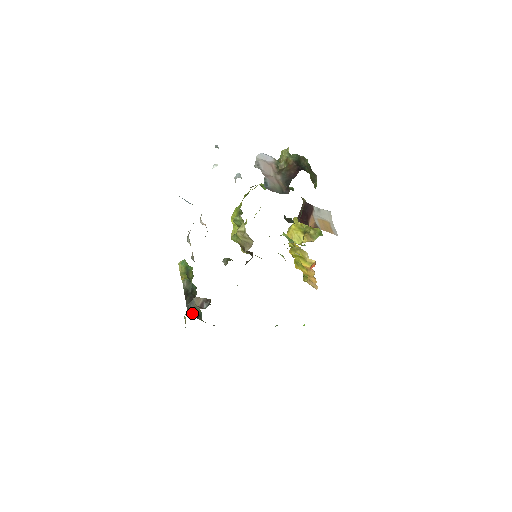
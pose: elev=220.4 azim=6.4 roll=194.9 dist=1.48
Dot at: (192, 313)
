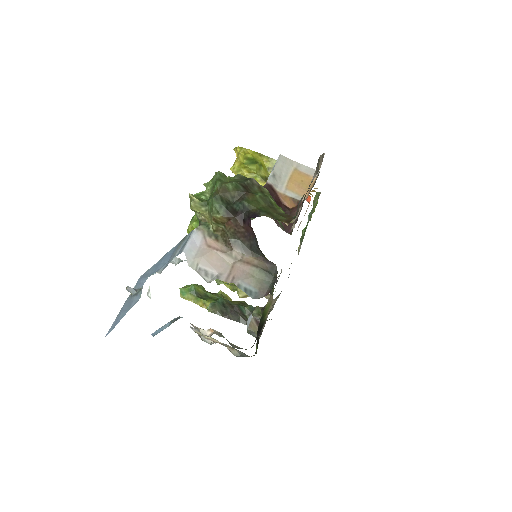
Dot at: occluded
